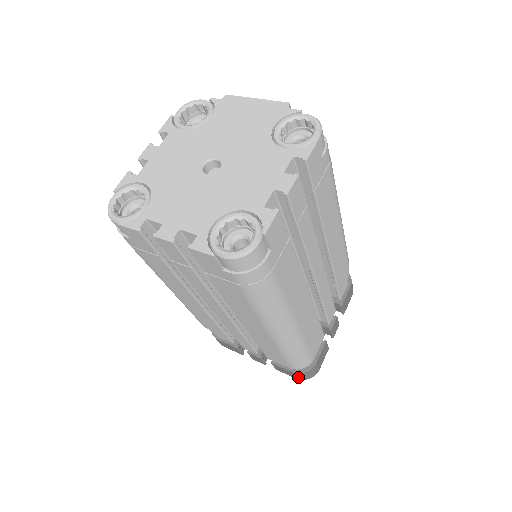
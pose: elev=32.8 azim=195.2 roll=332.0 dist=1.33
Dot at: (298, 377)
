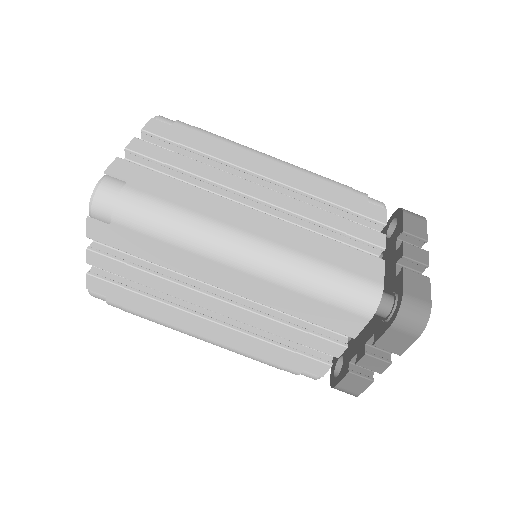
Dot at: (410, 331)
